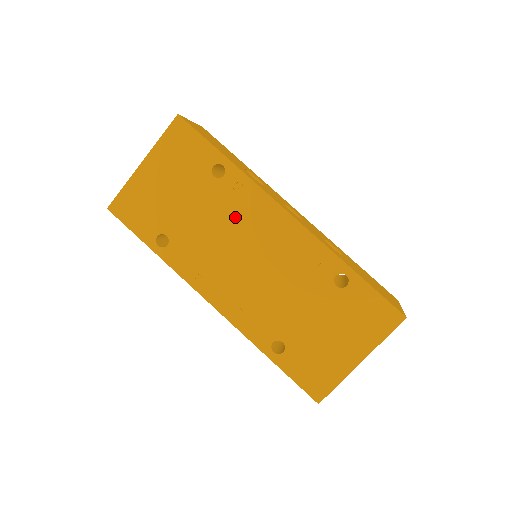
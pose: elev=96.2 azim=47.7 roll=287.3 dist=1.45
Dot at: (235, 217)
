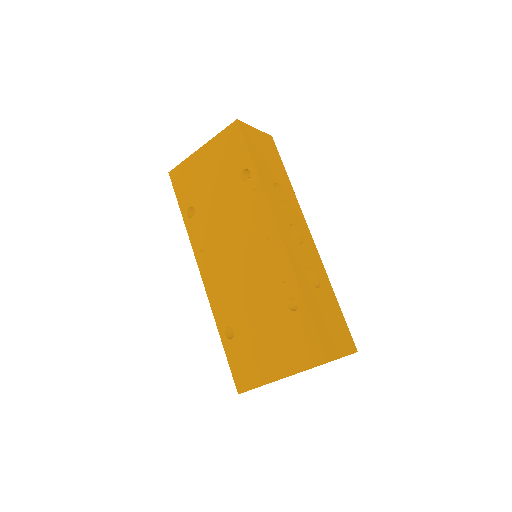
Dot at: (242, 216)
